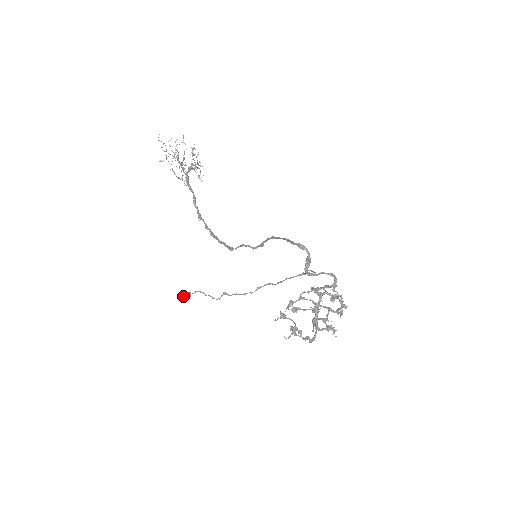
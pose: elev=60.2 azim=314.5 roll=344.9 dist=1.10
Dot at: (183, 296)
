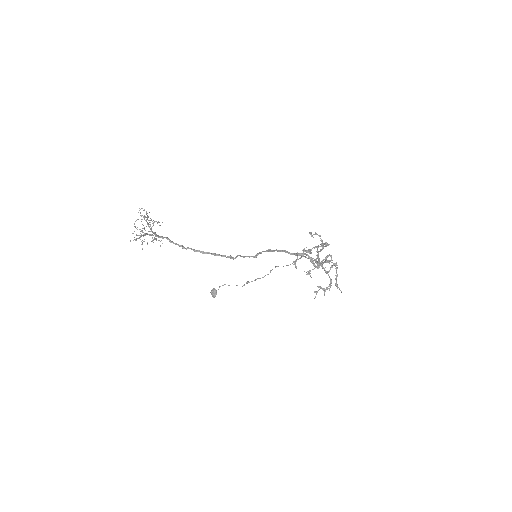
Dot at: (213, 295)
